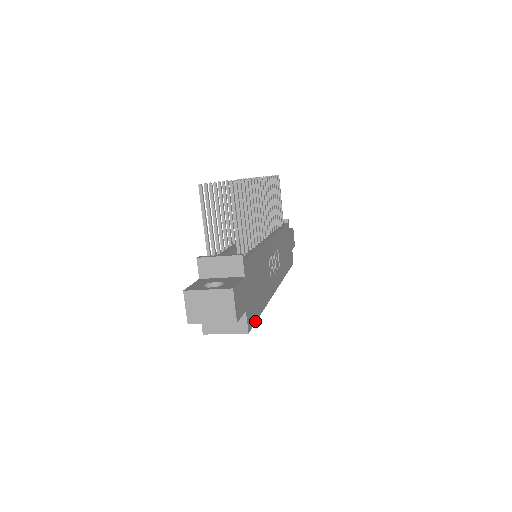
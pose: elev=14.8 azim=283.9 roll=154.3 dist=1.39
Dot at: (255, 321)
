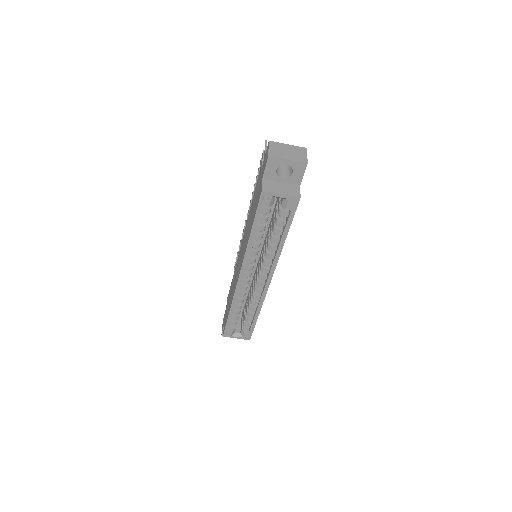
Dot at: (293, 216)
